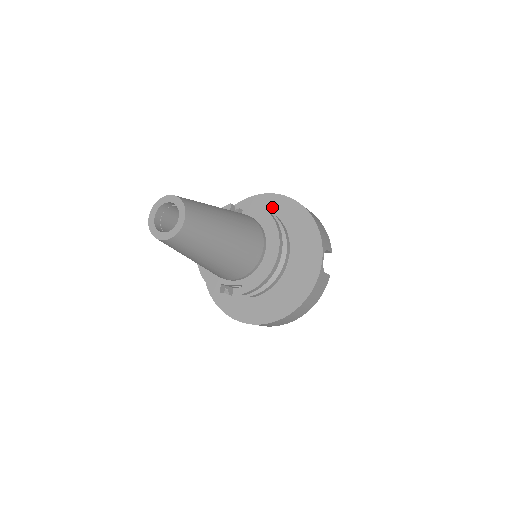
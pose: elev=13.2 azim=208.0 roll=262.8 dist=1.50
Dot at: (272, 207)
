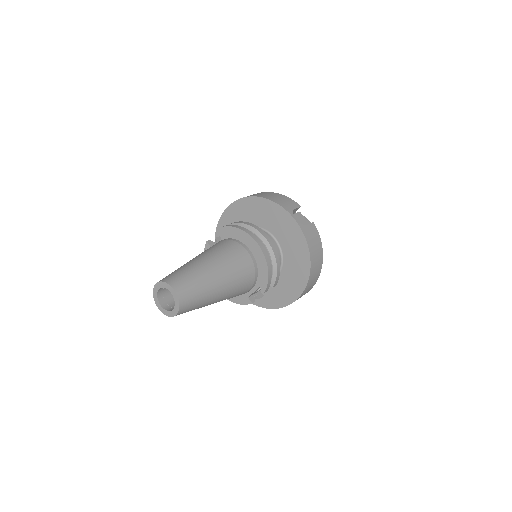
Dot at: (236, 215)
